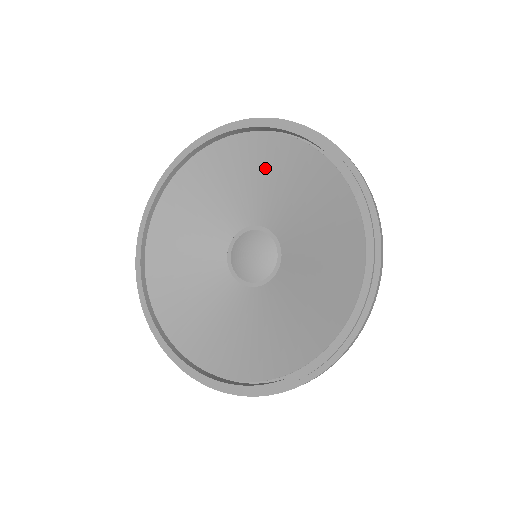
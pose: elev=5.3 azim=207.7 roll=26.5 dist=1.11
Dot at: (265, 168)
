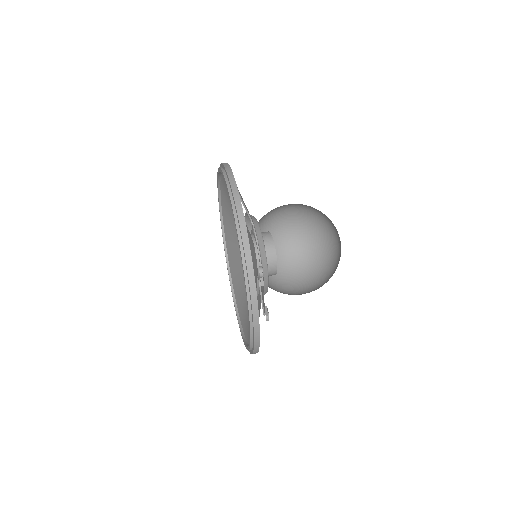
Dot at: occluded
